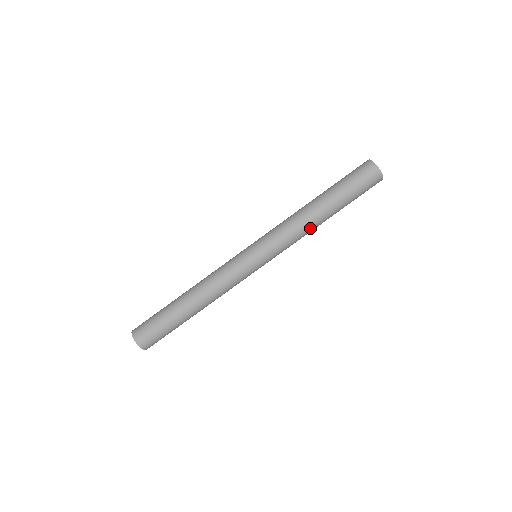
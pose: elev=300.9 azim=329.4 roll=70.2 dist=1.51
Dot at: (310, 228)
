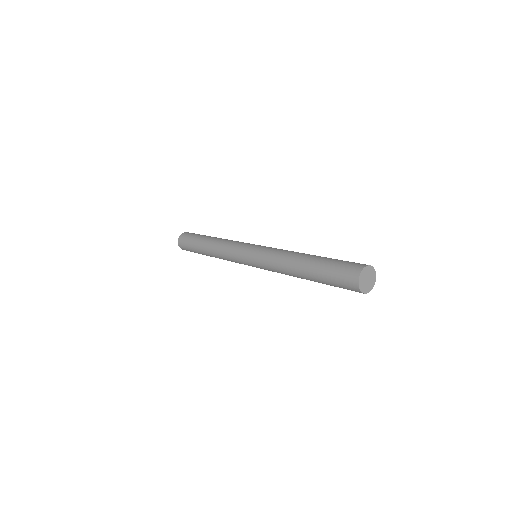
Dot at: (290, 275)
